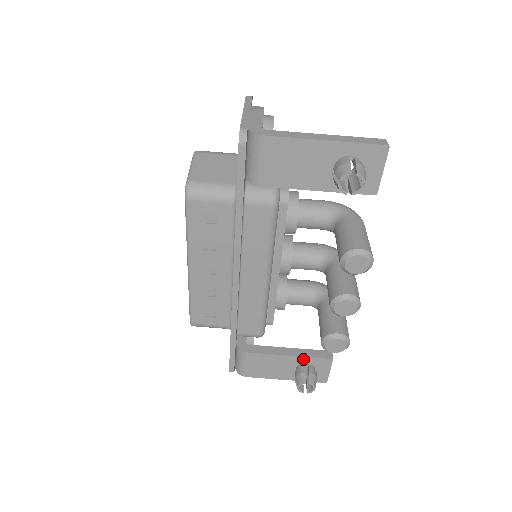
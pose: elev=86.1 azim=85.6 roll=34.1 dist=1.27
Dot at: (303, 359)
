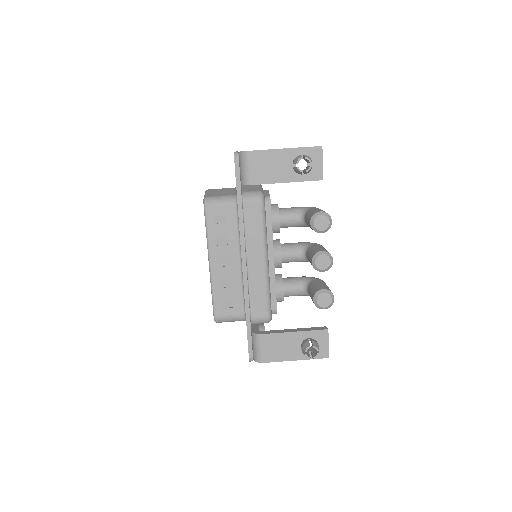
Dot at: (305, 334)
